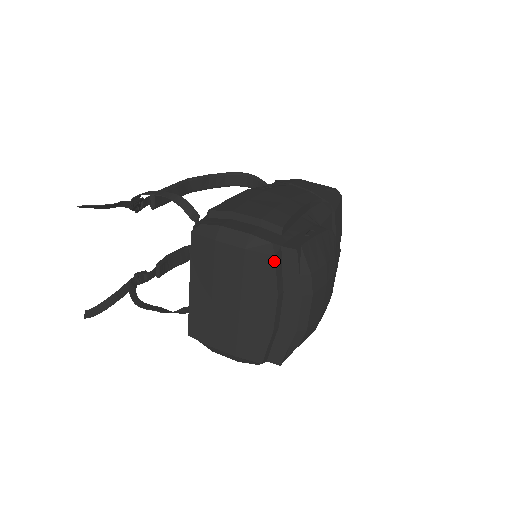
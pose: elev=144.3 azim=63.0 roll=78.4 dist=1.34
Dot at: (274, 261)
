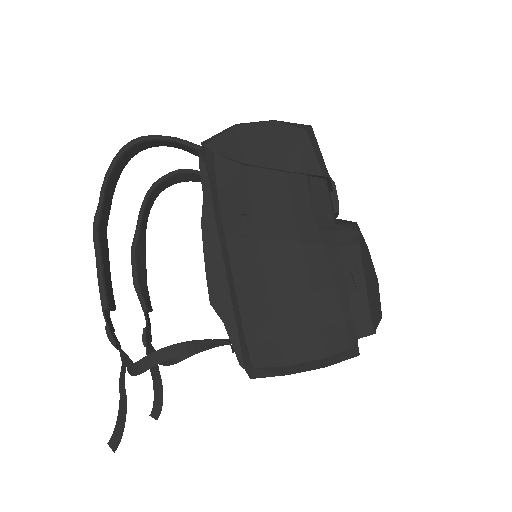
Dot at: (358, 355)
